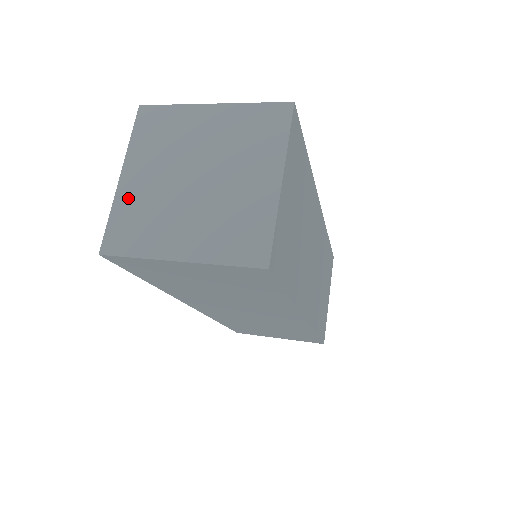
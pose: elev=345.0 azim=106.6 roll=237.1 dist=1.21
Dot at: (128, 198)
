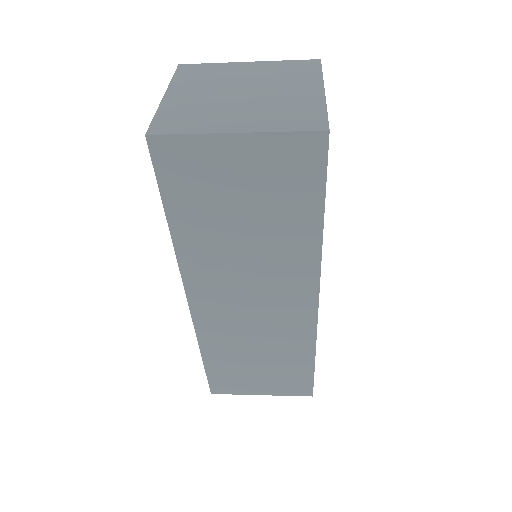
Dot at: (174, 105)
